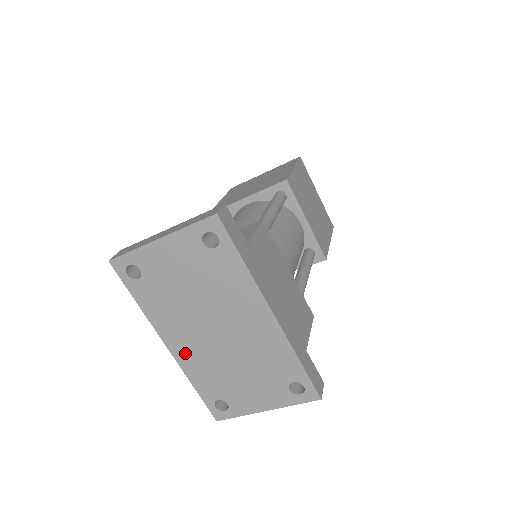
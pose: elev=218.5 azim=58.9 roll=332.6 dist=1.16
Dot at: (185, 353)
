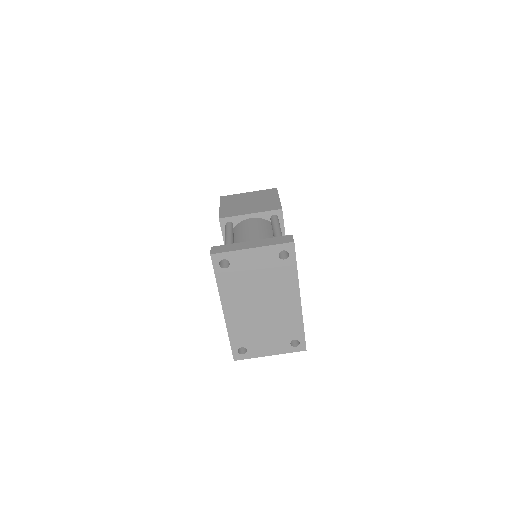
Dot at: (234, 316)
